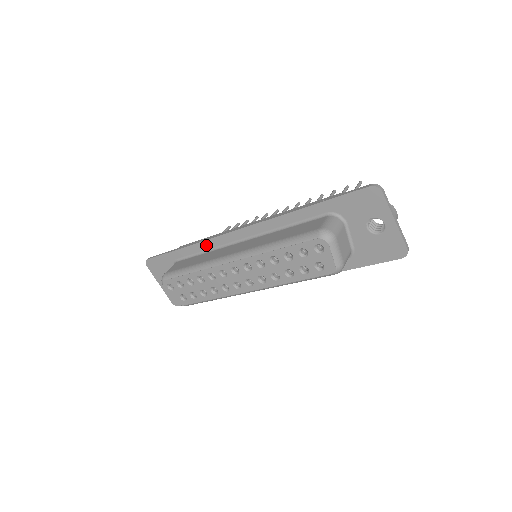
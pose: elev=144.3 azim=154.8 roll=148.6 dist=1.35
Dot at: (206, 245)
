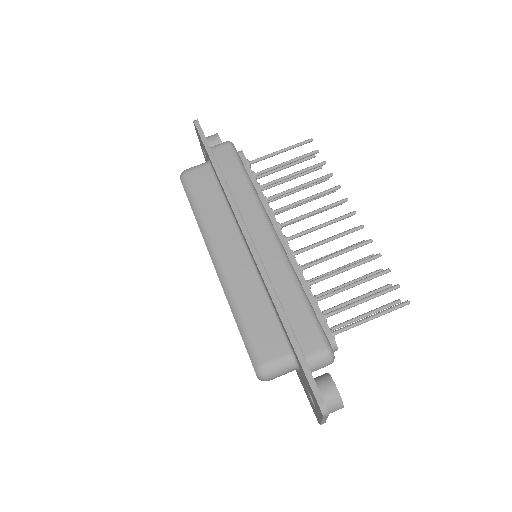
Dot at: (228, 200)
